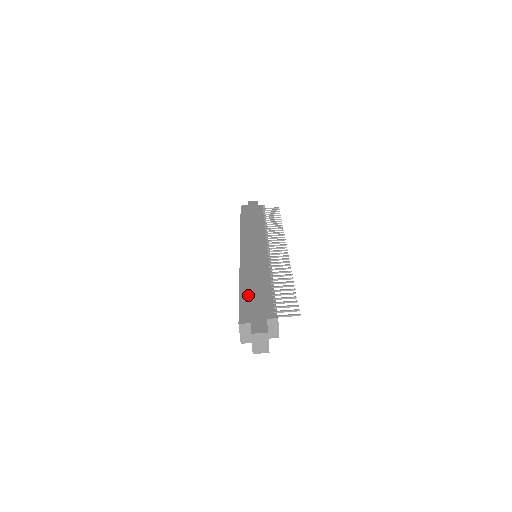
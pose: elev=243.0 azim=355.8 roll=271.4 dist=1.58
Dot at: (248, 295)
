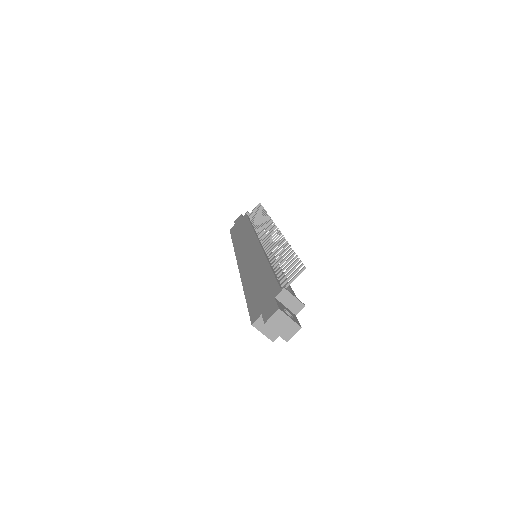
Dot at: (253, 292)
